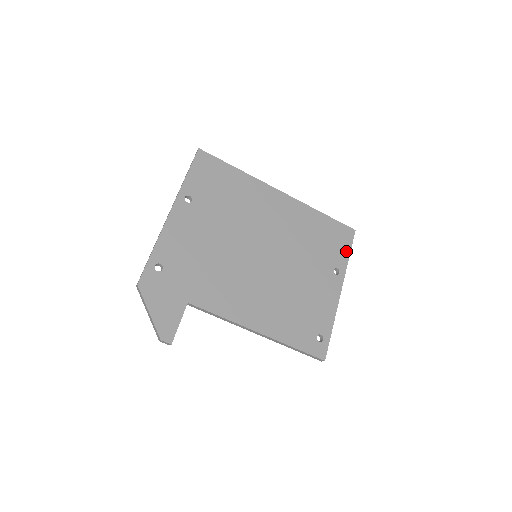
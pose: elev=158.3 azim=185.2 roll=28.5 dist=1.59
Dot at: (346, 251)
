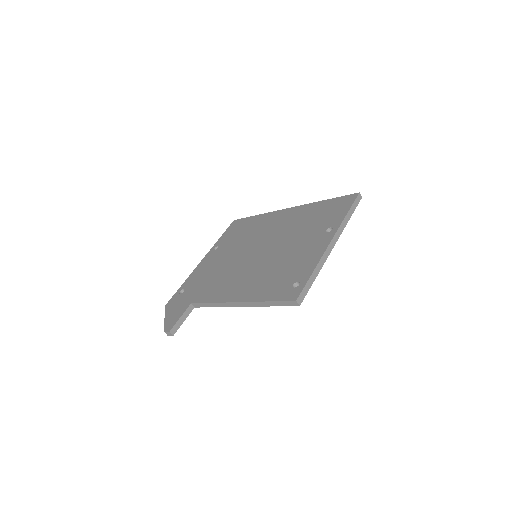
Dot at: (344, 211)
